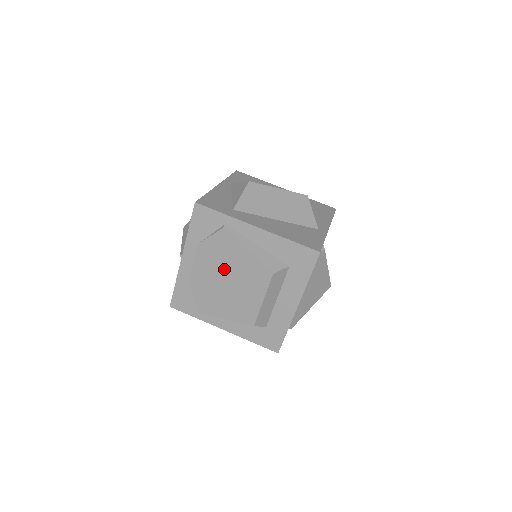
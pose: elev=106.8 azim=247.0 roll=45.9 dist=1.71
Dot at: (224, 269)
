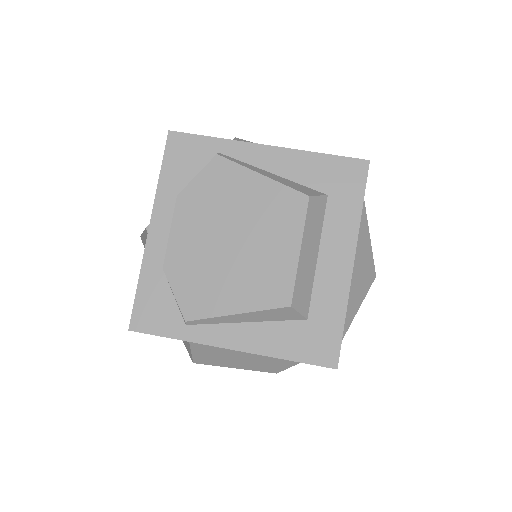
Dot at: (224, 221)
